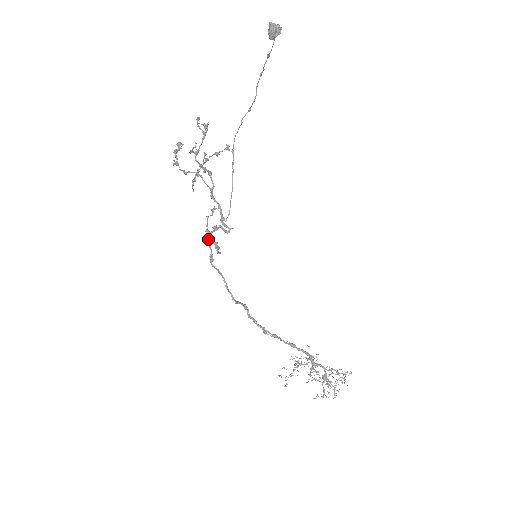
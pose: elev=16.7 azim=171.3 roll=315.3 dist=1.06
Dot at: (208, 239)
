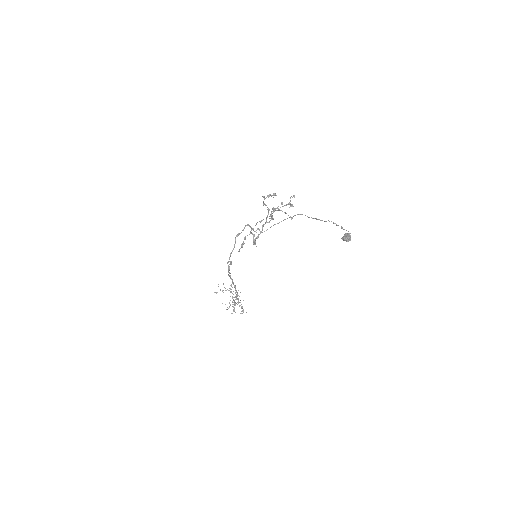
Dot at: occluded
